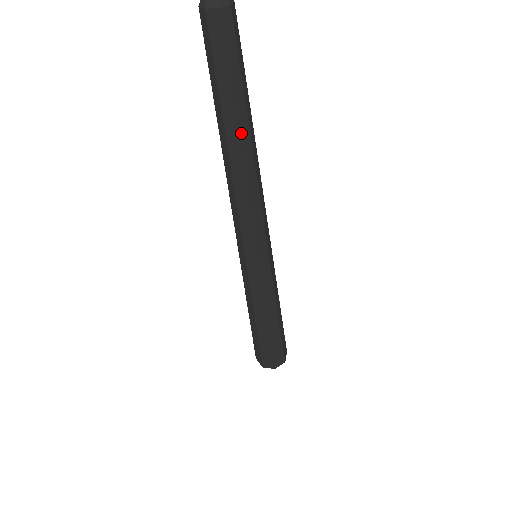
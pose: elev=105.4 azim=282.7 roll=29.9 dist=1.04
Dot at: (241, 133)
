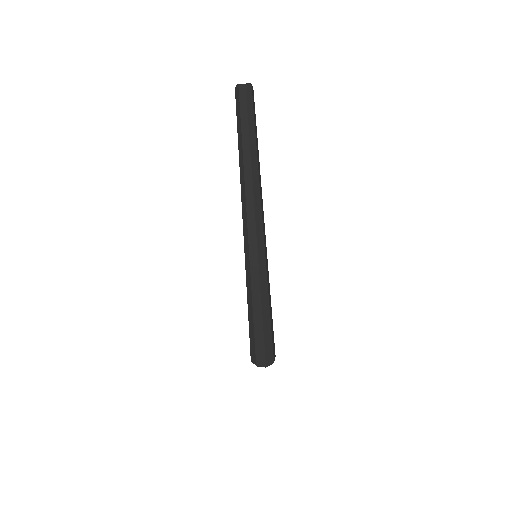
Dot at: (252, 159)
